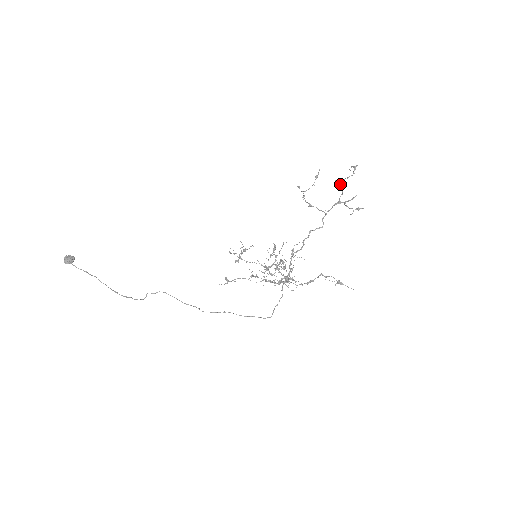
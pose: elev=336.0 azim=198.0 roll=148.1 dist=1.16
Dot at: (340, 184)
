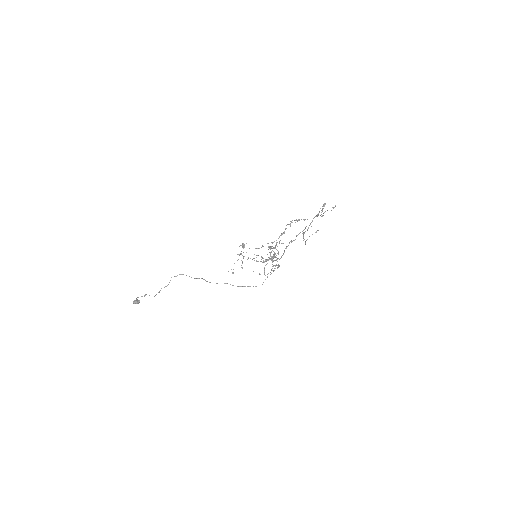
Dot at: (322, 215)
